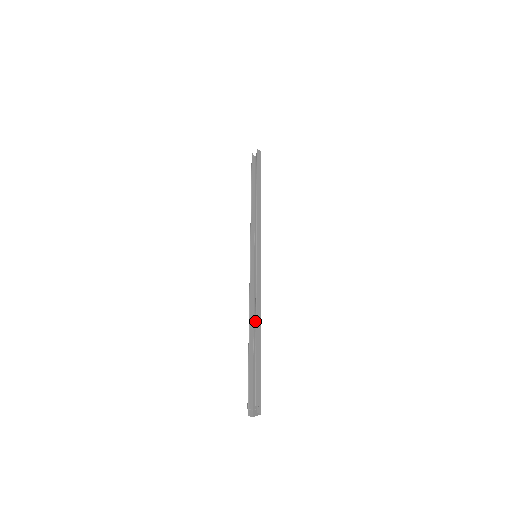
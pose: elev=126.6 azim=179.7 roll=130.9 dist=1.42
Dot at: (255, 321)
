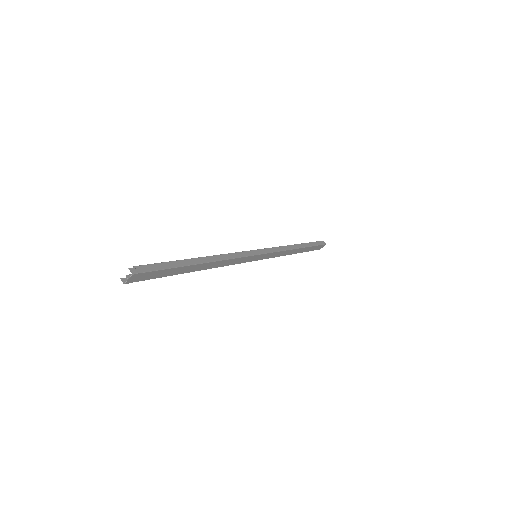
Dot at: occluded
